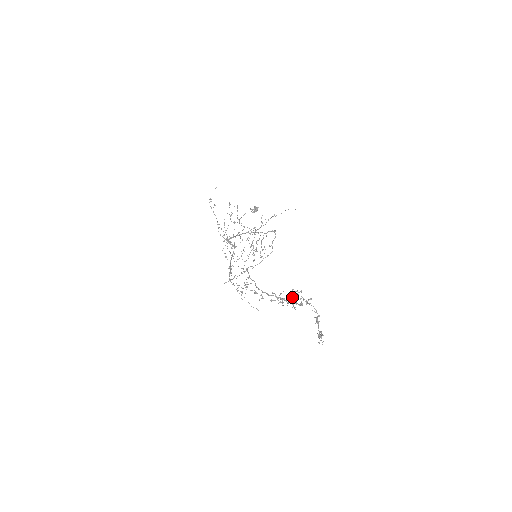
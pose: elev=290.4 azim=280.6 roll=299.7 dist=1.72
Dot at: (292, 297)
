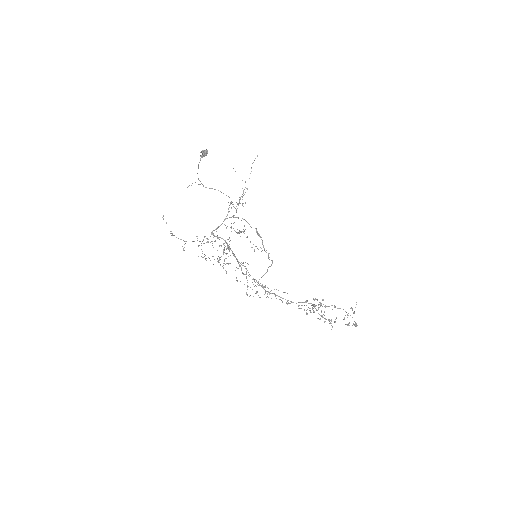
Dot at: (319, 319)
